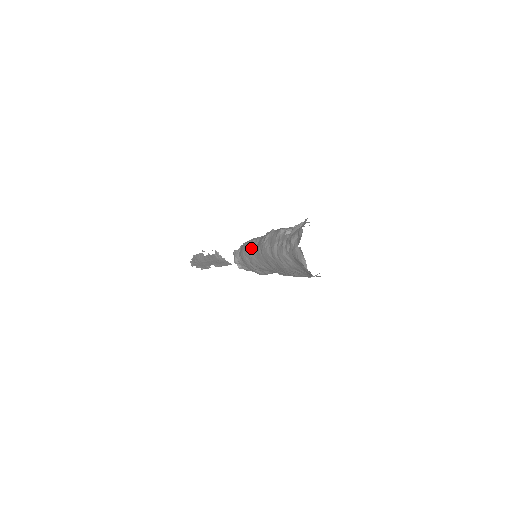
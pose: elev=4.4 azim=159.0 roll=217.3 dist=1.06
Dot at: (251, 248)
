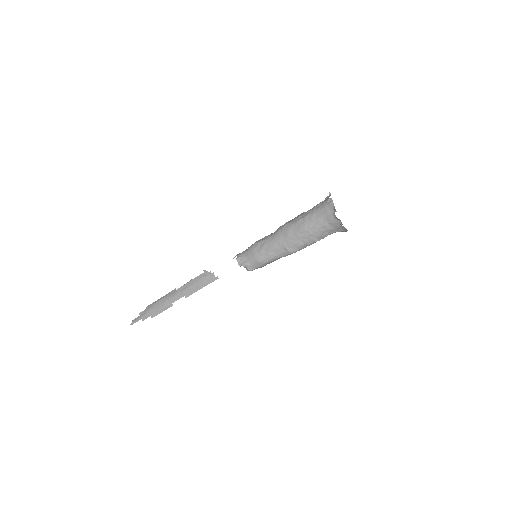
Dot at: (265, 238)
